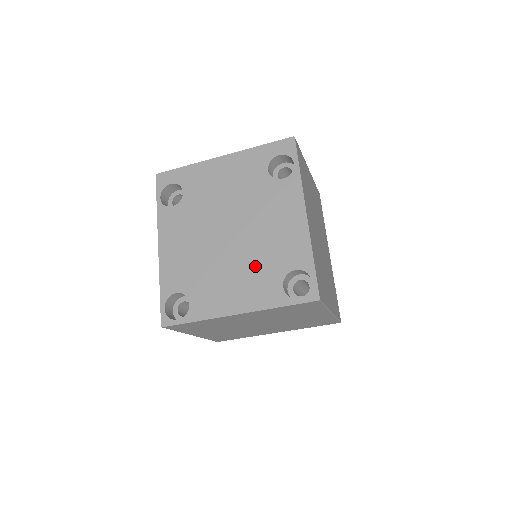
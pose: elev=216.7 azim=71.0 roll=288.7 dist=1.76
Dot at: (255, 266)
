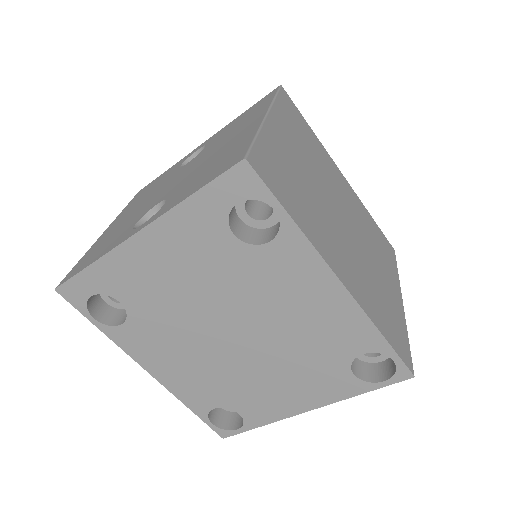
Dot at: (300, 363)
